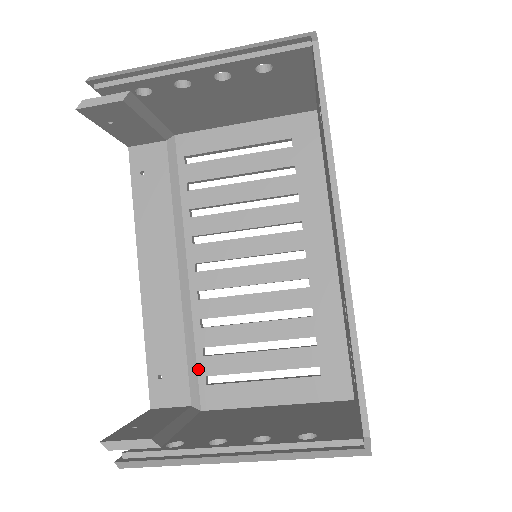
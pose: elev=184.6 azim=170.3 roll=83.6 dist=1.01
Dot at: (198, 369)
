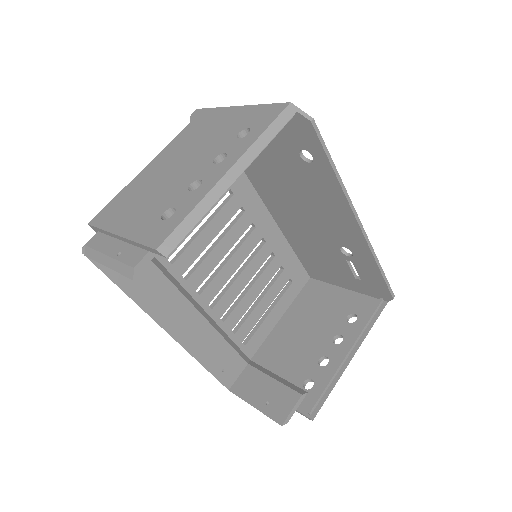
Dot at: (236, 344)
